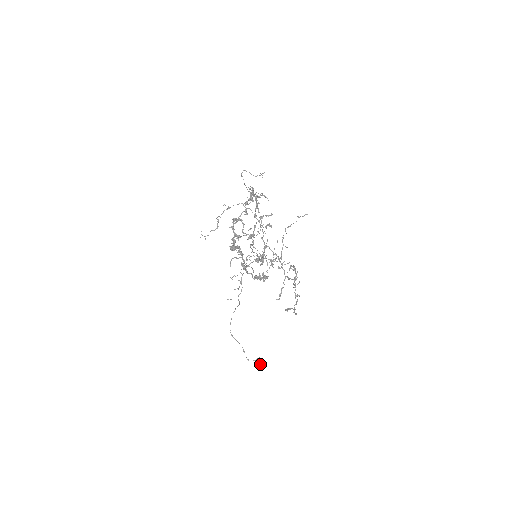
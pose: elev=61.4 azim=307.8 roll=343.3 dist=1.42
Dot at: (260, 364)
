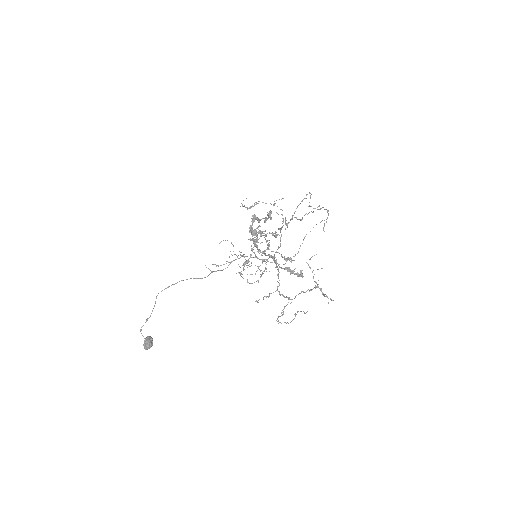
Dot at: (150, 343)
